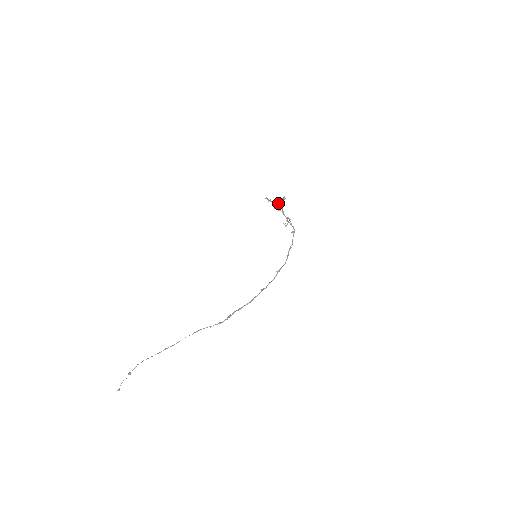
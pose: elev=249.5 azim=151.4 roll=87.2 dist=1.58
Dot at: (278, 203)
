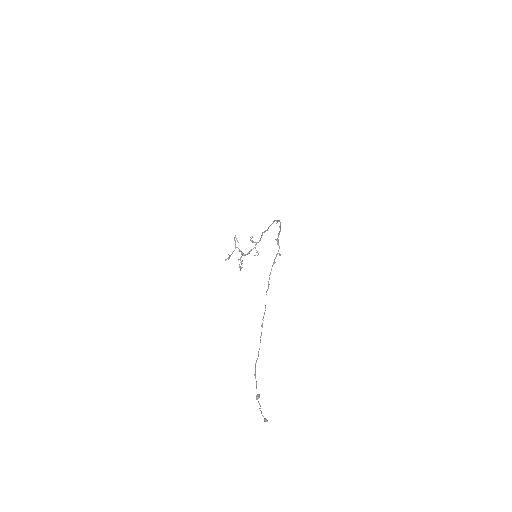
Dot at: occluded
